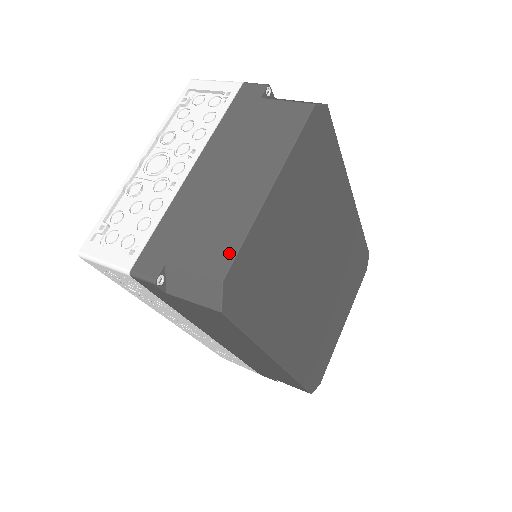
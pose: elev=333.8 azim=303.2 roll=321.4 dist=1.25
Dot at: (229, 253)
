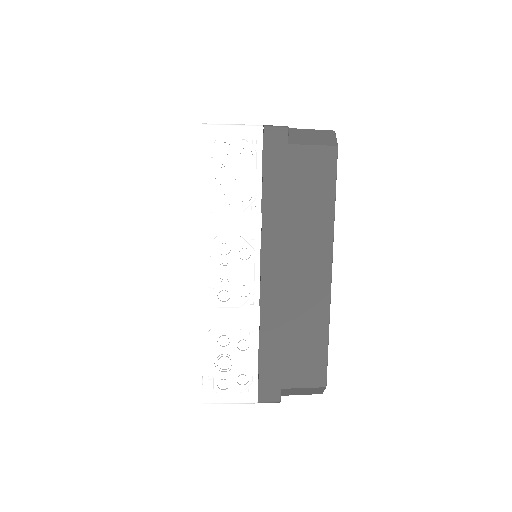
Dot at: occluded
